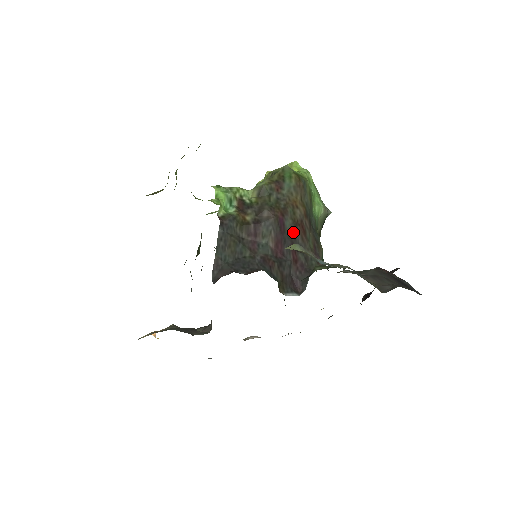
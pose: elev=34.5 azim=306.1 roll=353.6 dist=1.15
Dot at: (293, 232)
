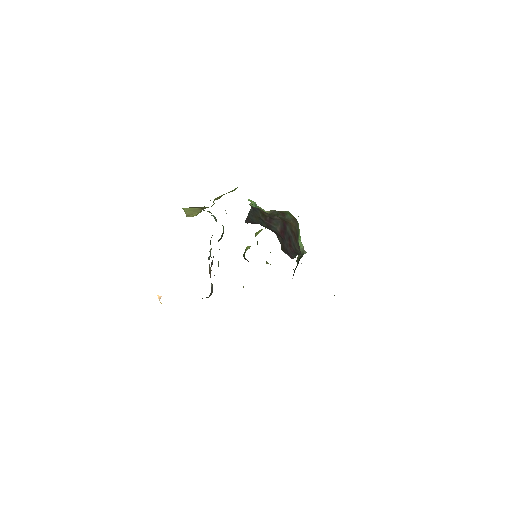
Dot at: (290, 233)
